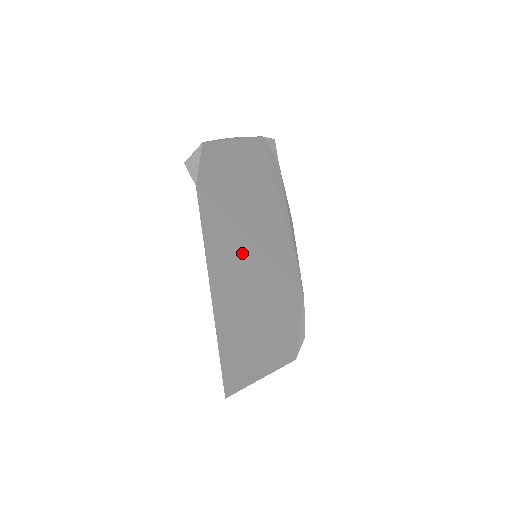
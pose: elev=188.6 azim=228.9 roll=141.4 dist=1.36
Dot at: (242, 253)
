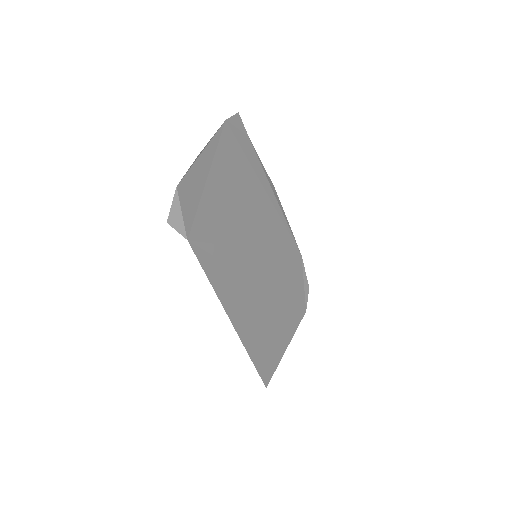
Dot at: (245, 265)
